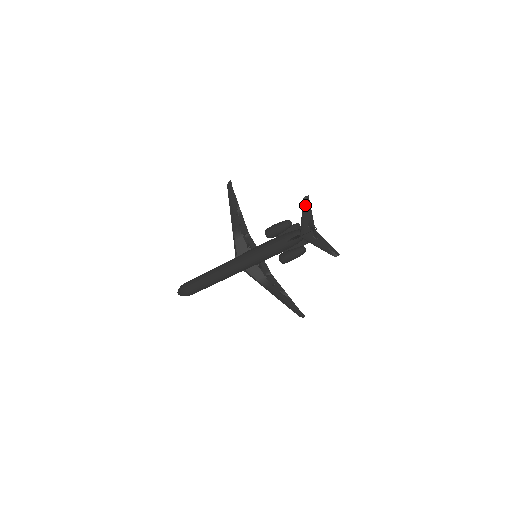
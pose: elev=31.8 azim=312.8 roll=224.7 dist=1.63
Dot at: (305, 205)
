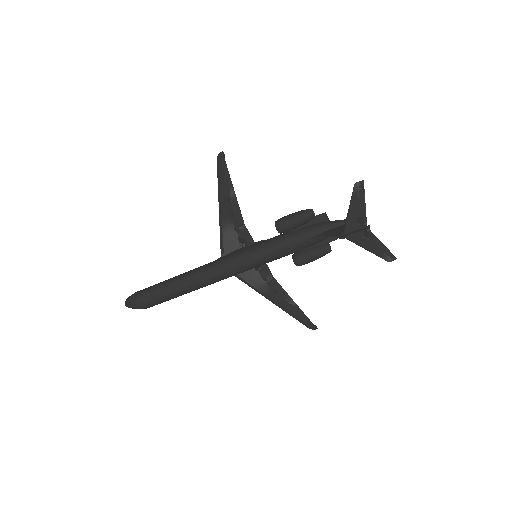
Dot at: (356, 193)
